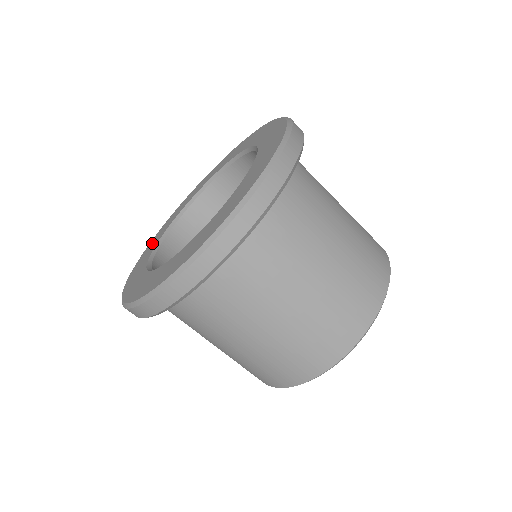
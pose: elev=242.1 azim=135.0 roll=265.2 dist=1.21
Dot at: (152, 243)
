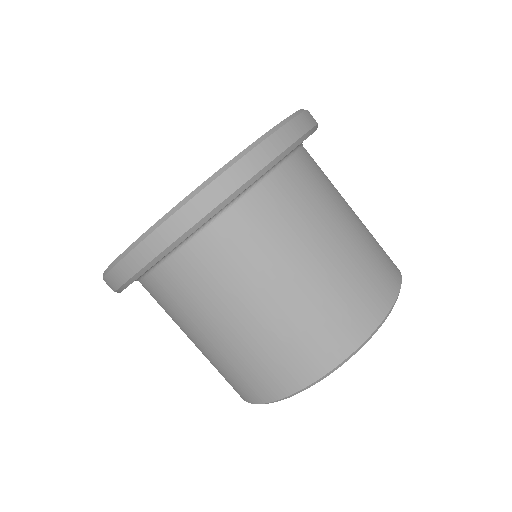
Dot at: occluded
